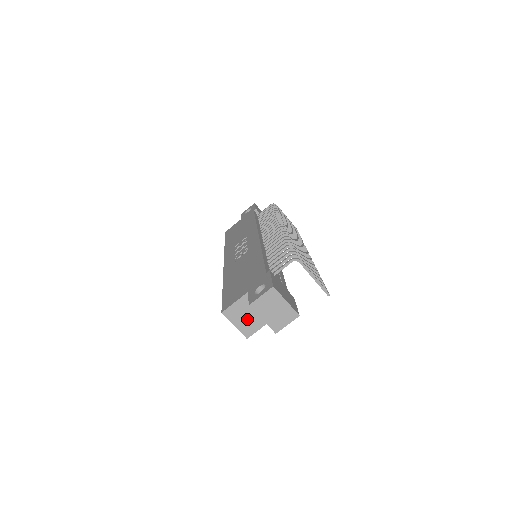
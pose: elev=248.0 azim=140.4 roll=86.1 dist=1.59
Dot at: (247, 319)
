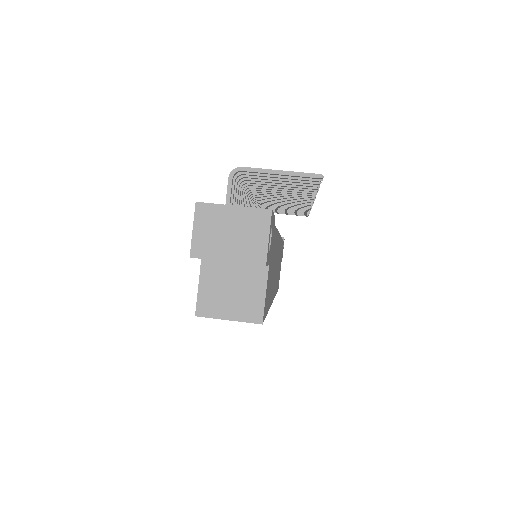
Dot at: (235, 296)
